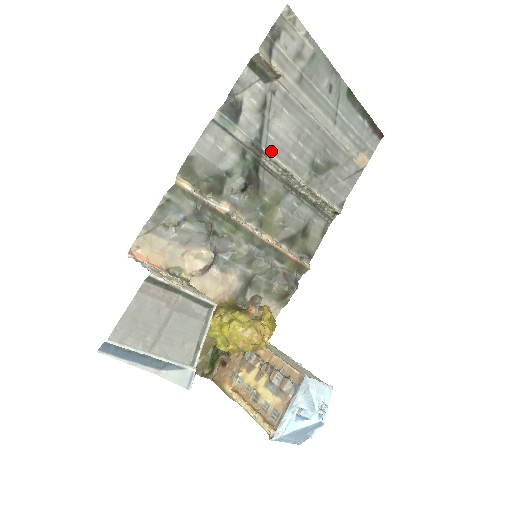
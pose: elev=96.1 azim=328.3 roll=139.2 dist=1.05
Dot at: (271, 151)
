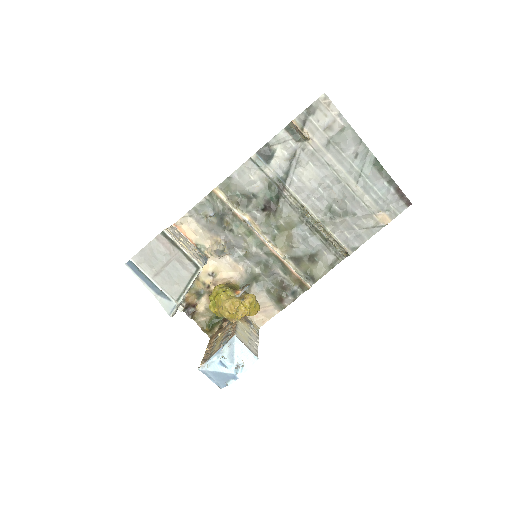
Dot at: (293, 189)
